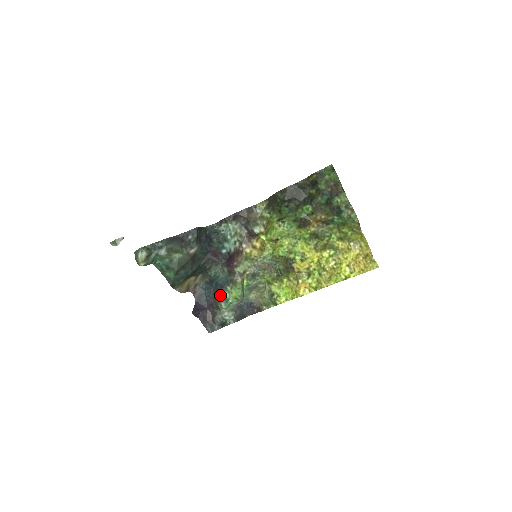
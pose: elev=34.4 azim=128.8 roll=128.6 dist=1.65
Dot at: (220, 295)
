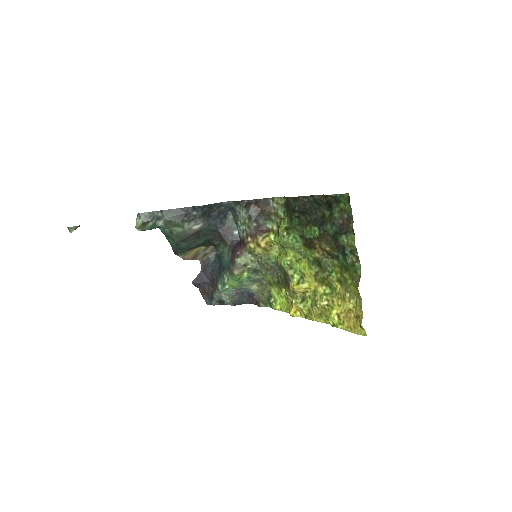
Dot at: (221, 276)
